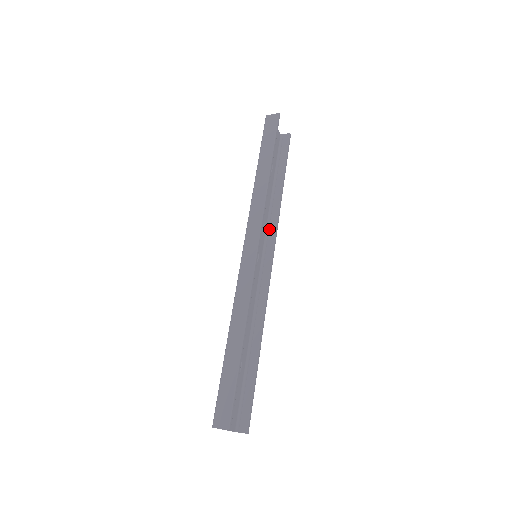
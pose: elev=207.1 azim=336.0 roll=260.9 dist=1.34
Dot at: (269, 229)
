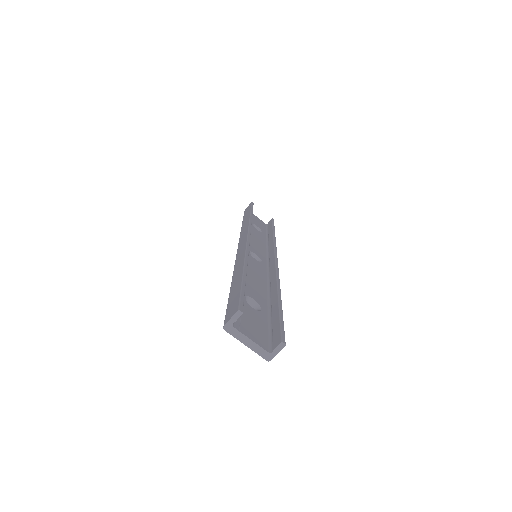
Dot at: (269, 251)
